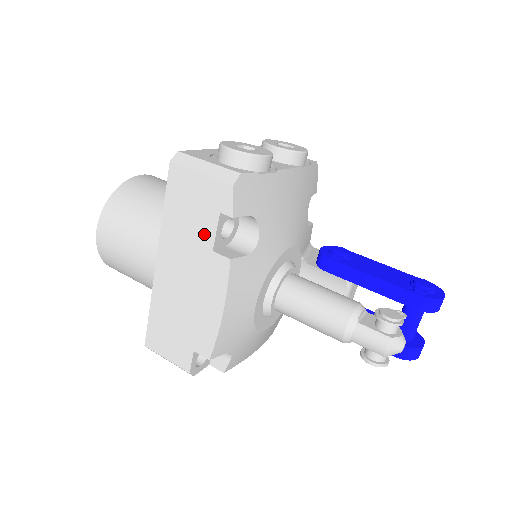
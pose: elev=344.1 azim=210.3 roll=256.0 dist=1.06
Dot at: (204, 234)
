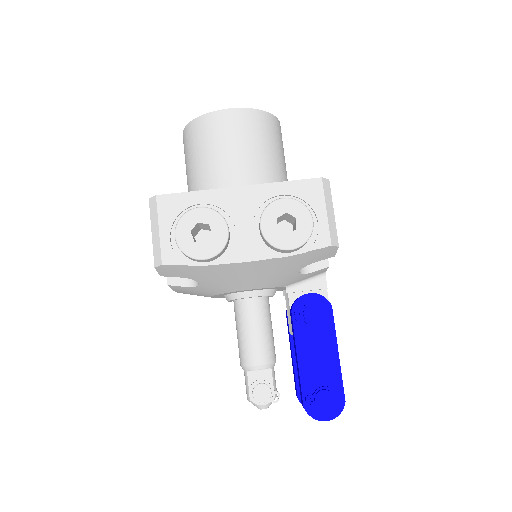
Dot at: occluded
